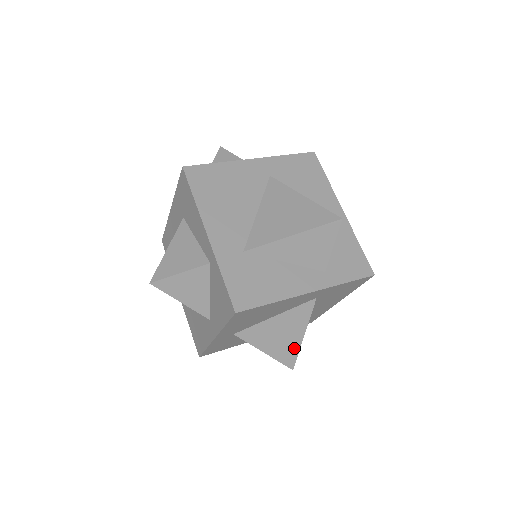
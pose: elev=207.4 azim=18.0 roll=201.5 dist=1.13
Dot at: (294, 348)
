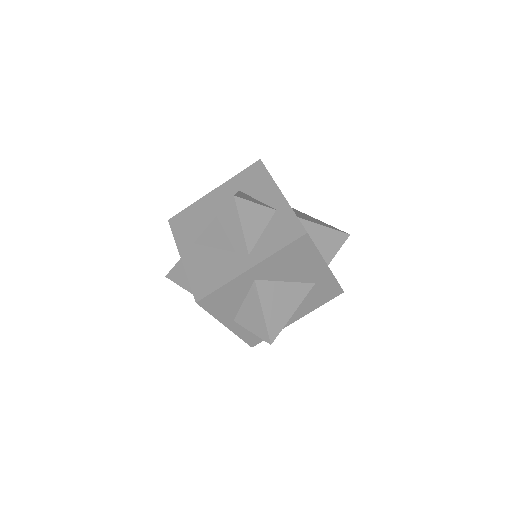
Dot at: (282, 321)
